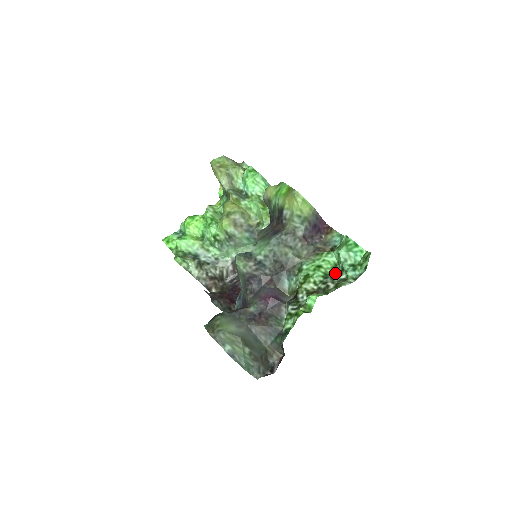
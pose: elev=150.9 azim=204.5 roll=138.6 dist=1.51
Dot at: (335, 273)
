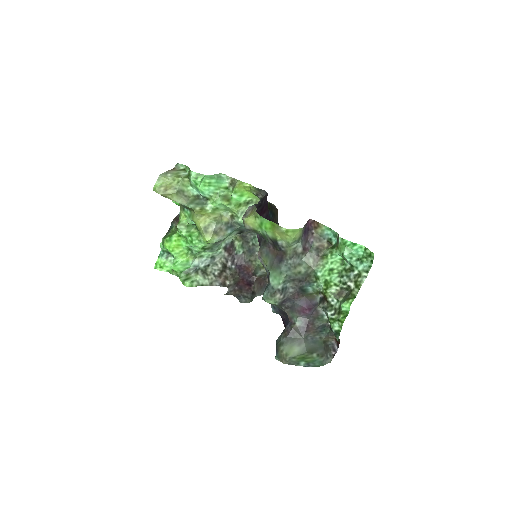
Dot at: (347, 270)
